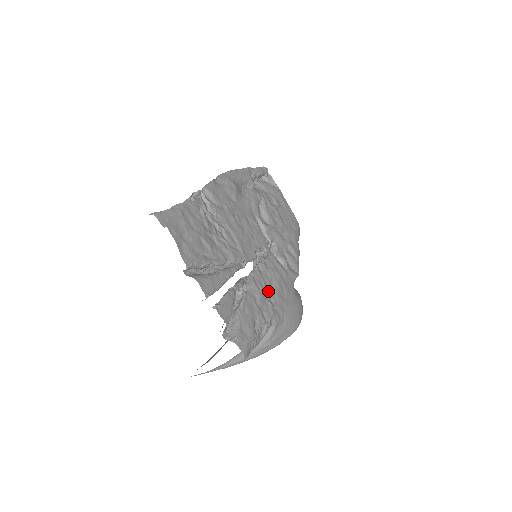
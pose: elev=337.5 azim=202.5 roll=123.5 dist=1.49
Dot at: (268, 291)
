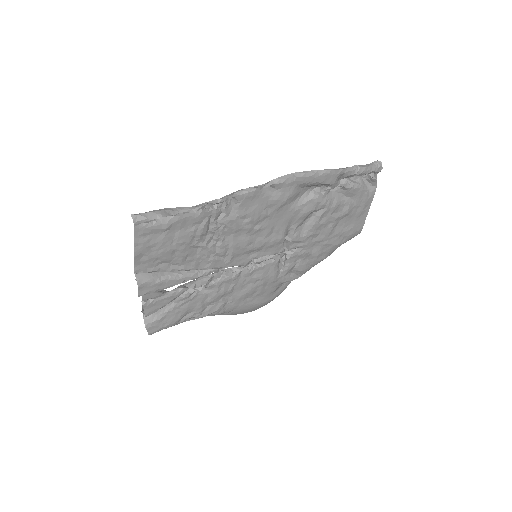
Dot at: (232, 292)
